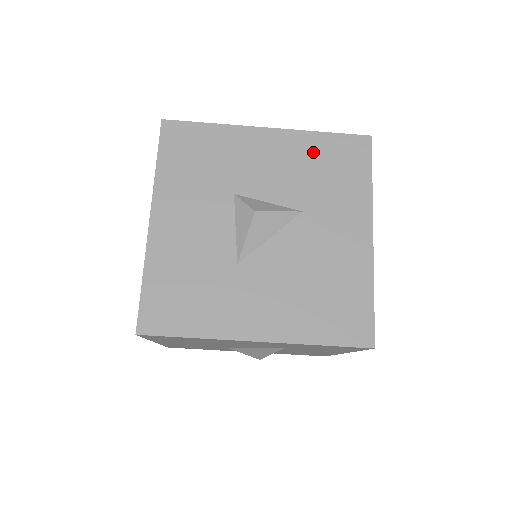
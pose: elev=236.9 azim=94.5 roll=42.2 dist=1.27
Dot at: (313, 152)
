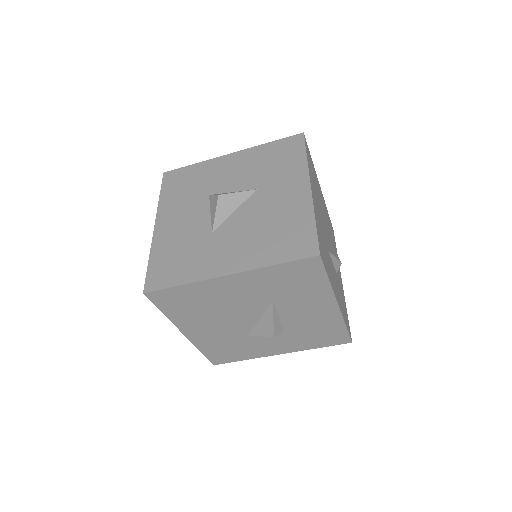
Dot at: (262, 155)
